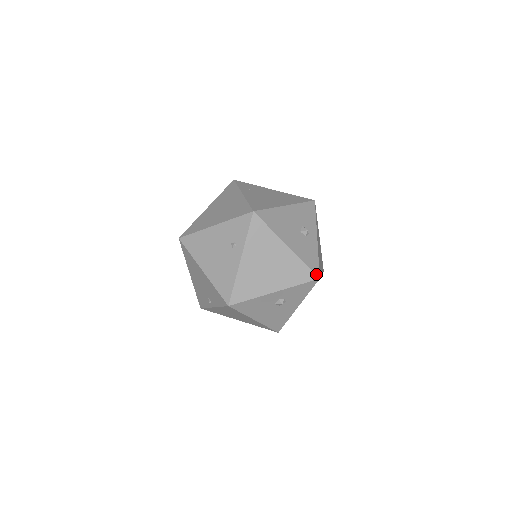
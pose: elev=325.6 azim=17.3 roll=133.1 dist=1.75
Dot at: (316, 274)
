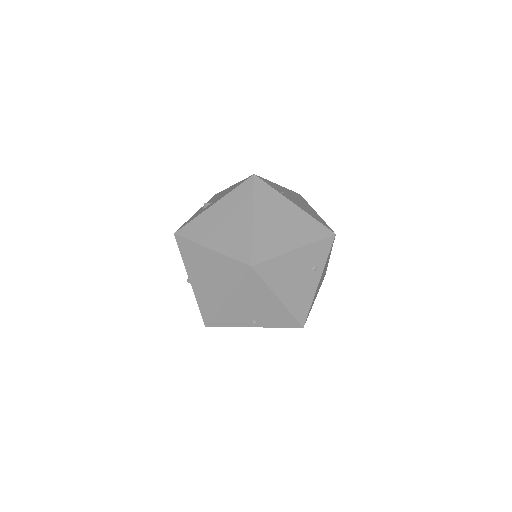
Dot at: occluded
